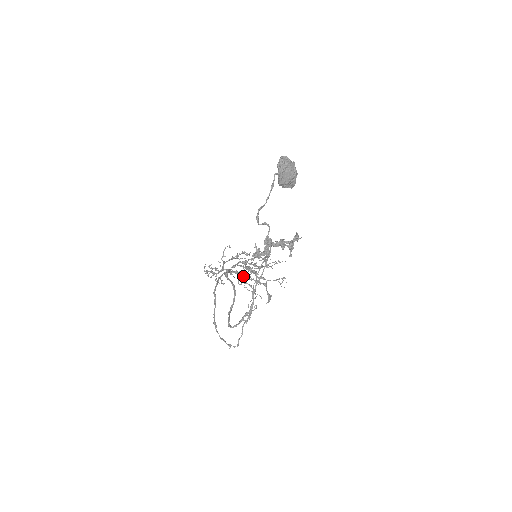
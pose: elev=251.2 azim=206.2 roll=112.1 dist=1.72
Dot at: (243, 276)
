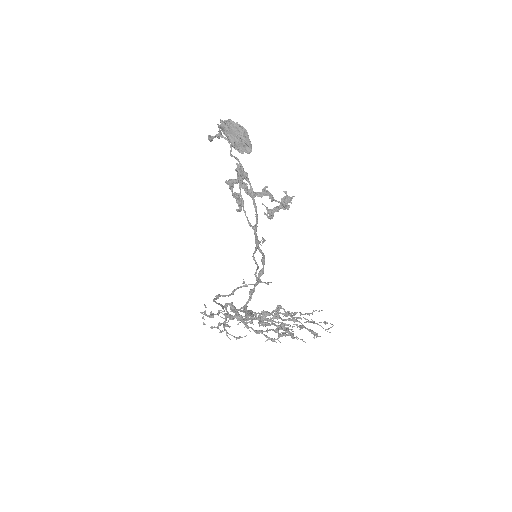
Dot at: (269, 339)
